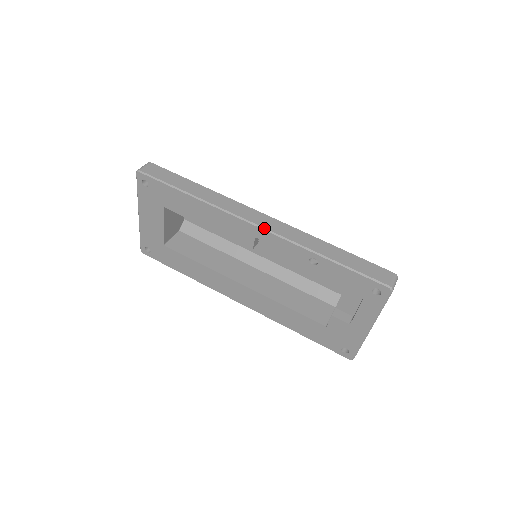
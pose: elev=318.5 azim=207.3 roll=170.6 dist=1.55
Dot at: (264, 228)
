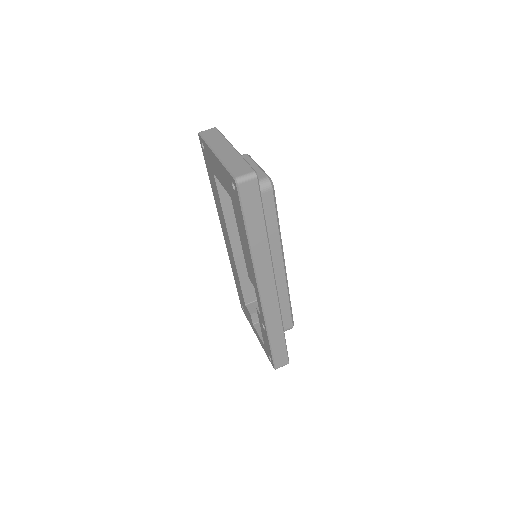
Dot at: (261, 300)
